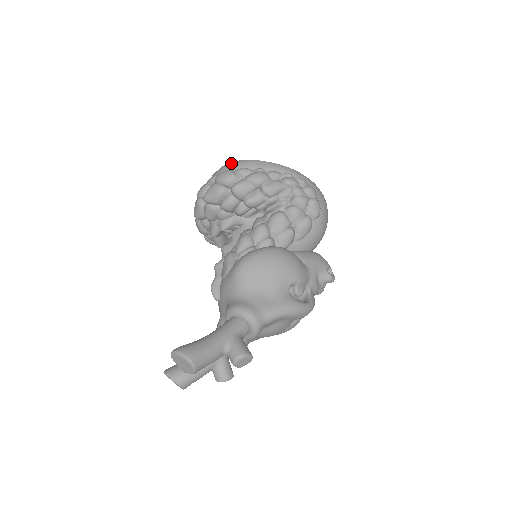
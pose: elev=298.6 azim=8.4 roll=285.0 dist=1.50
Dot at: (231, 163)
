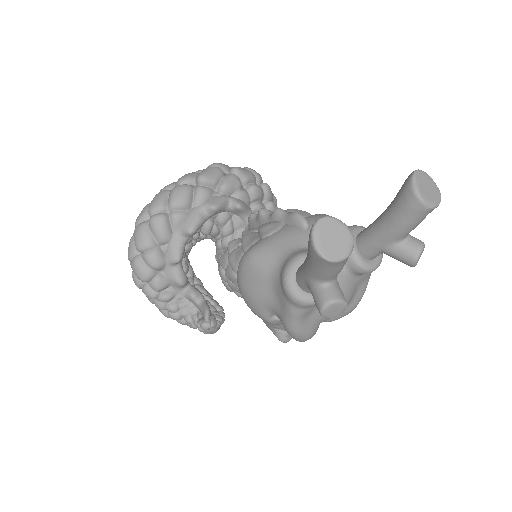
Dot at: occluded
